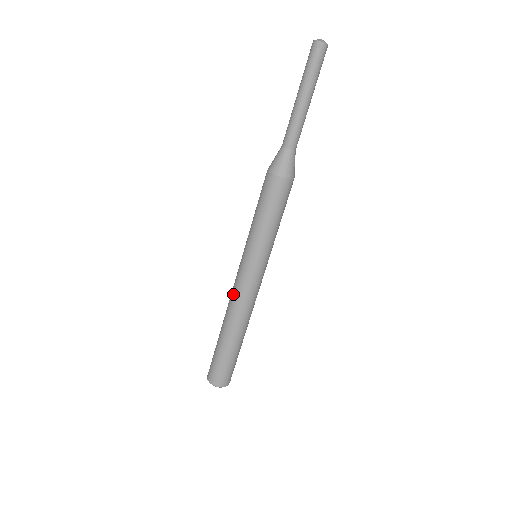
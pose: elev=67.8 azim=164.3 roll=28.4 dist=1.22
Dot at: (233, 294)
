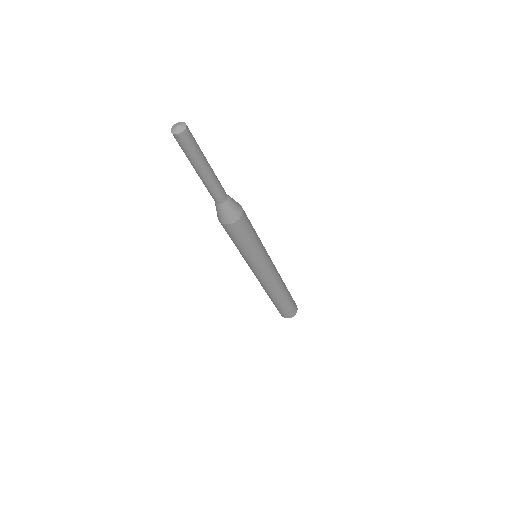
Dot at: occluded
